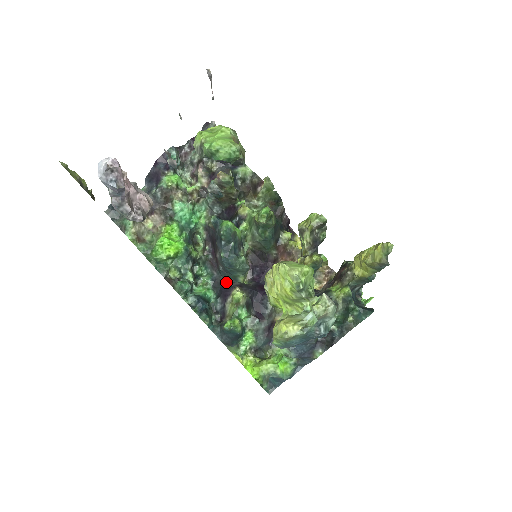
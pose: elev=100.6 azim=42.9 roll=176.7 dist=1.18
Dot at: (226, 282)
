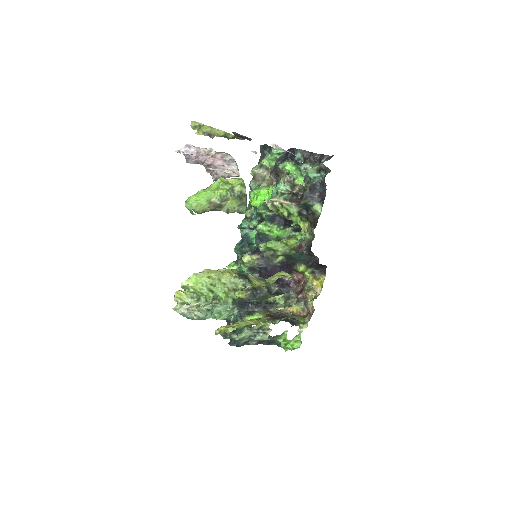
Dot at: occluded
